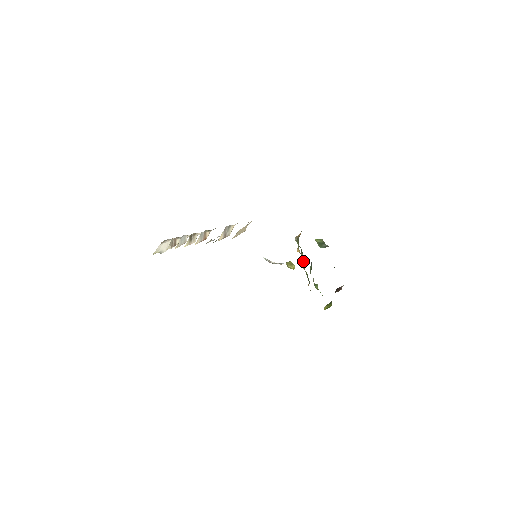
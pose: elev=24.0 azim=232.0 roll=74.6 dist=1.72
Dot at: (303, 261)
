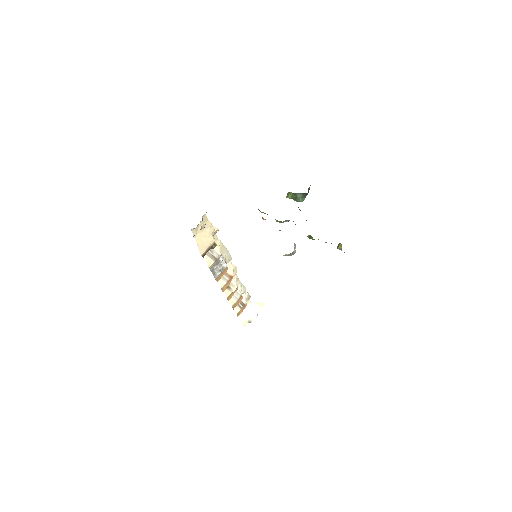
Dot at: occluded
